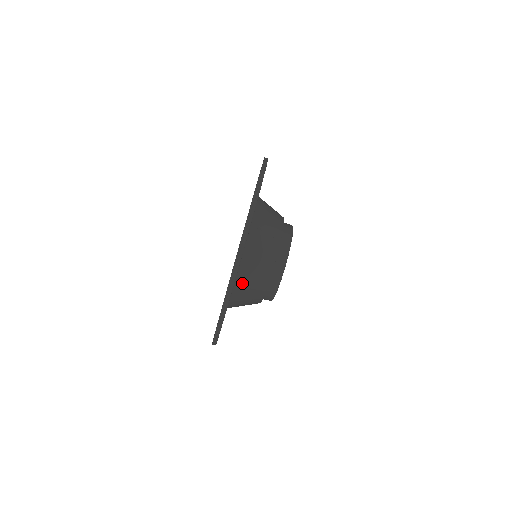
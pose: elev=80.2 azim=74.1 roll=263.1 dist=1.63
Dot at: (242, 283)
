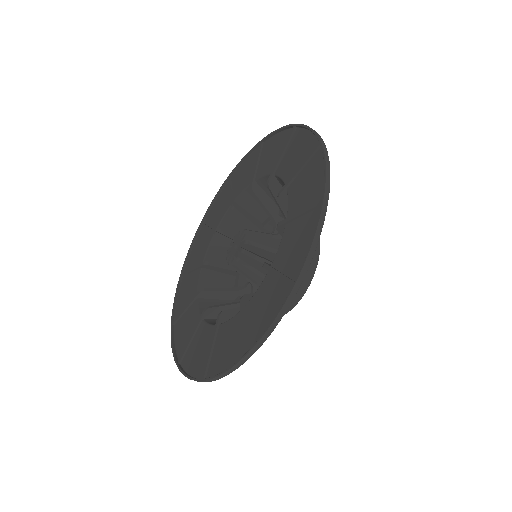
Dot at: occluded
